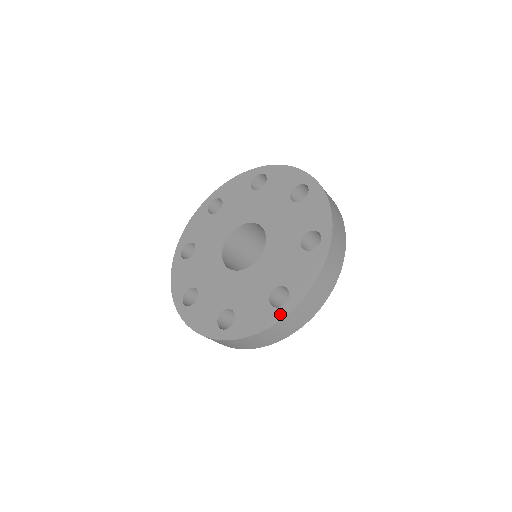
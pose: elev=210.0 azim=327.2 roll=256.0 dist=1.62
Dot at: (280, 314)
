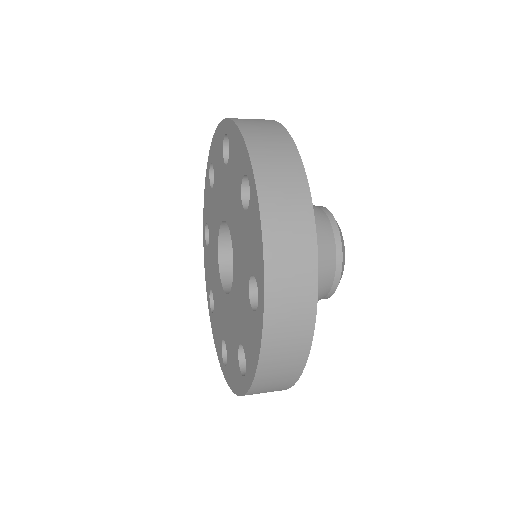
Dot at: (222, 365)
